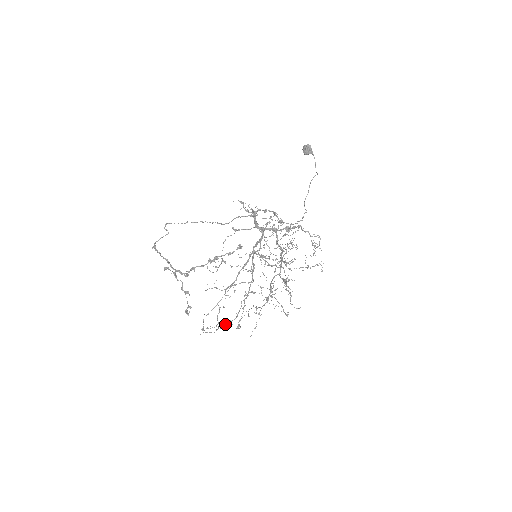
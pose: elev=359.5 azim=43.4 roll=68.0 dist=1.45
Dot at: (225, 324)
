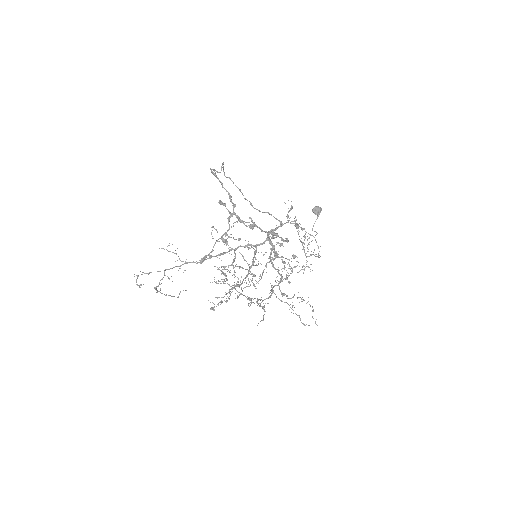
Dot at: occluded
